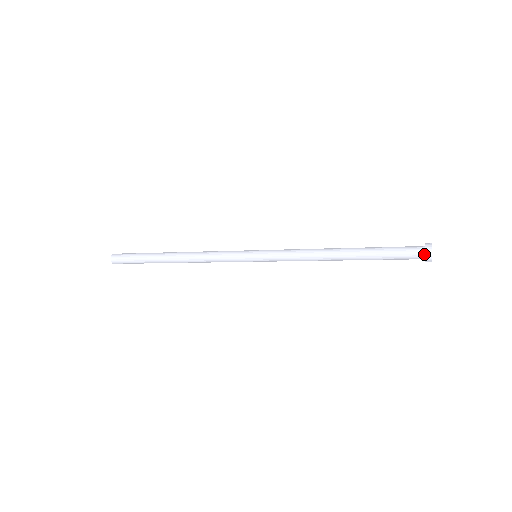
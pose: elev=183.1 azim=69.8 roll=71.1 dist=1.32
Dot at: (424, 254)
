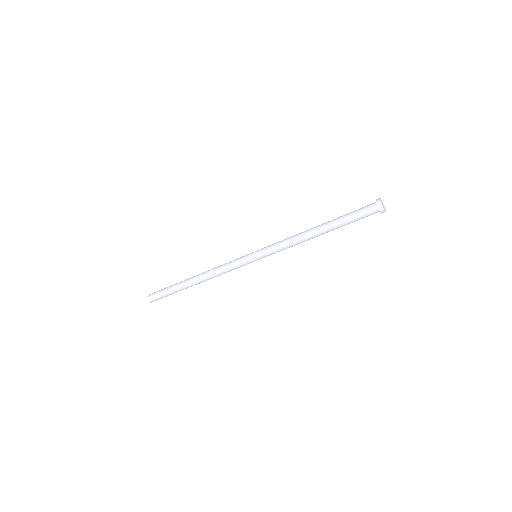
Dot at: (376, 204)
